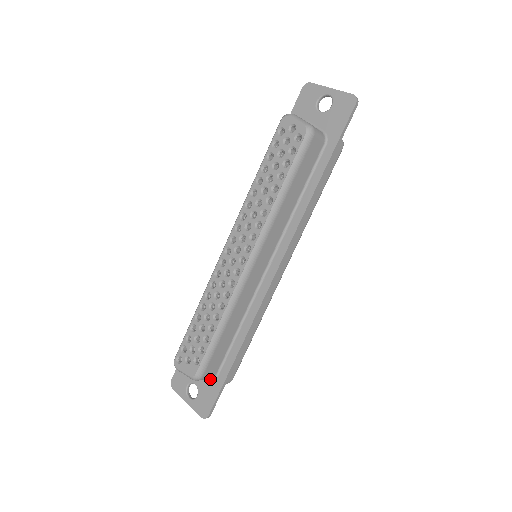
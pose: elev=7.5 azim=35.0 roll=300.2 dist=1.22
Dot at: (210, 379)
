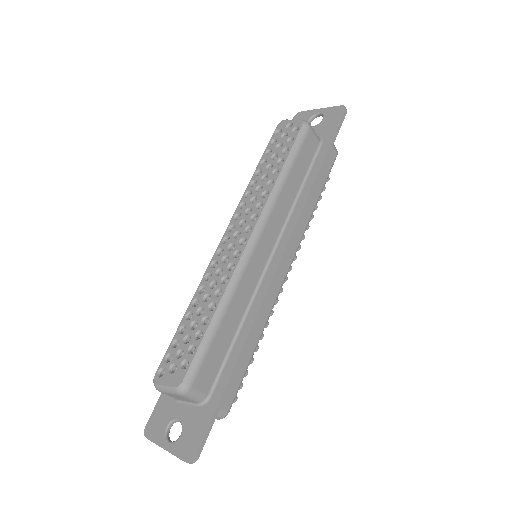
Dot at: (200, 405)
